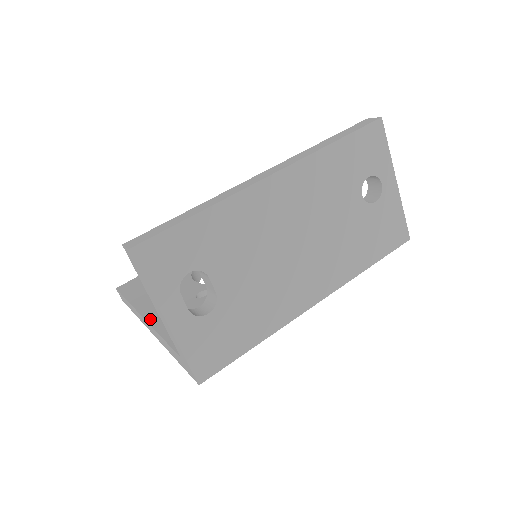
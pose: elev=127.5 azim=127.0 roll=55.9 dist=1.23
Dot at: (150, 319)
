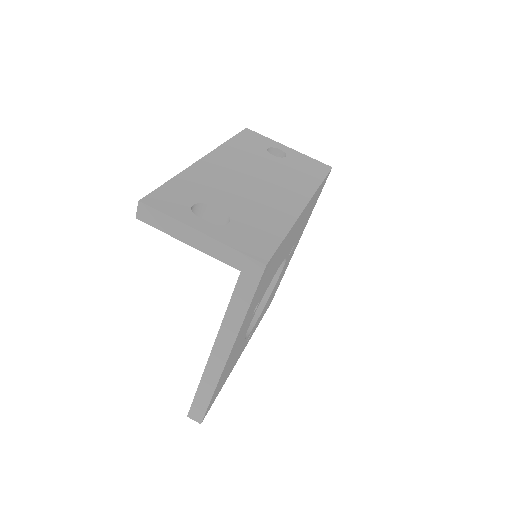
Dot at: (215, 340)
